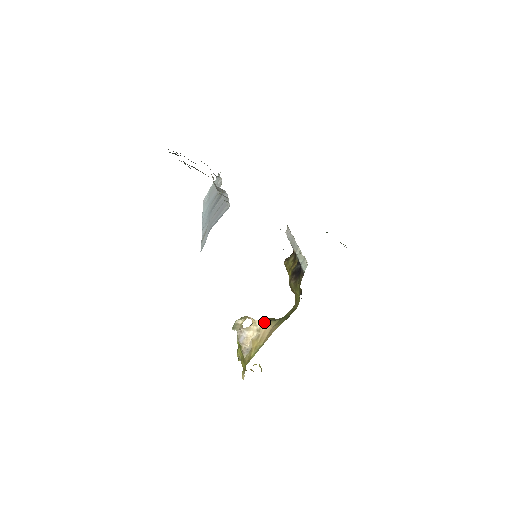
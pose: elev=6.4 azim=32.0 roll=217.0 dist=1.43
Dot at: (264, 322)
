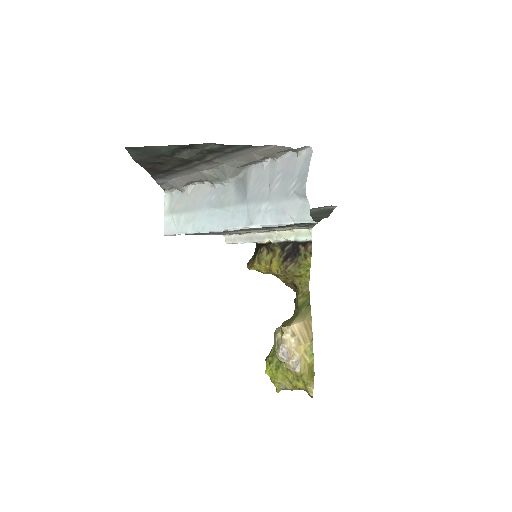
Dot at: (289, 325)
